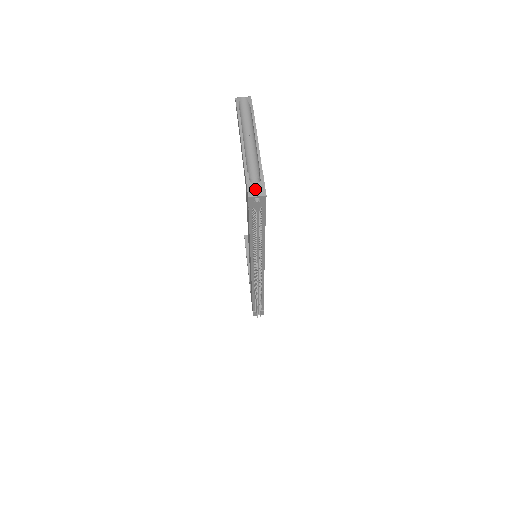
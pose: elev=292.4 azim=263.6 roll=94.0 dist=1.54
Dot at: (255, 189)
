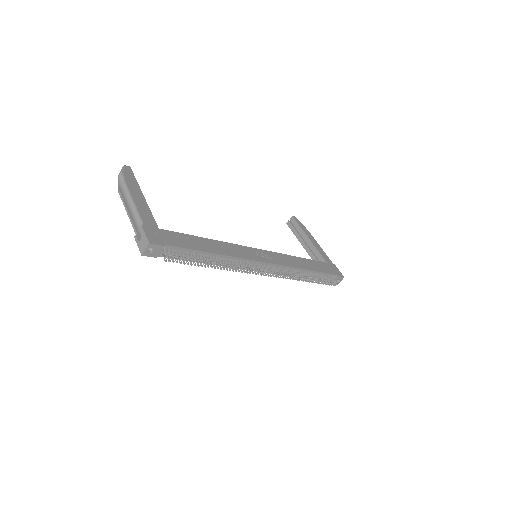
Dot at: (142, 245)
